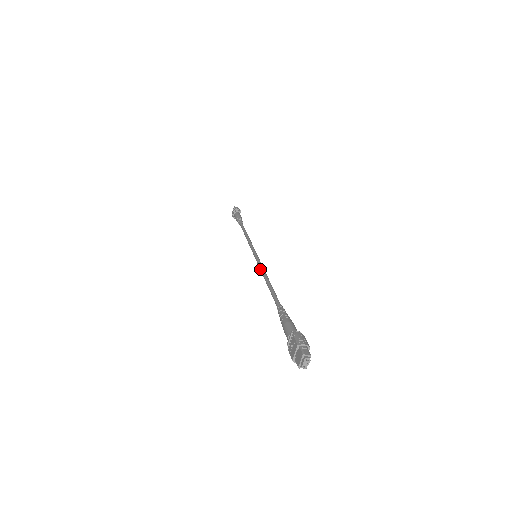
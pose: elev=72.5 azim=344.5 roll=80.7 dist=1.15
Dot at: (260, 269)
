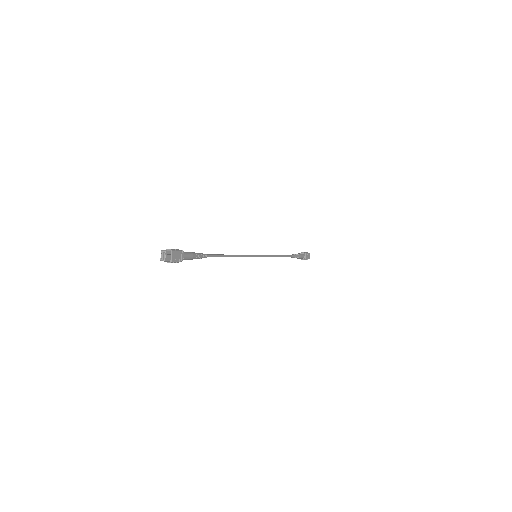
Dot at: (241, 256)
